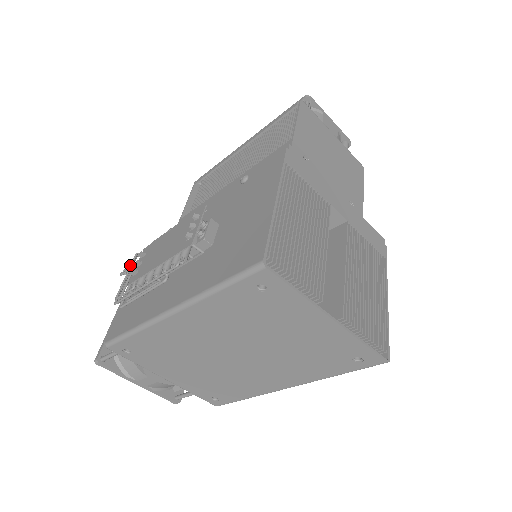
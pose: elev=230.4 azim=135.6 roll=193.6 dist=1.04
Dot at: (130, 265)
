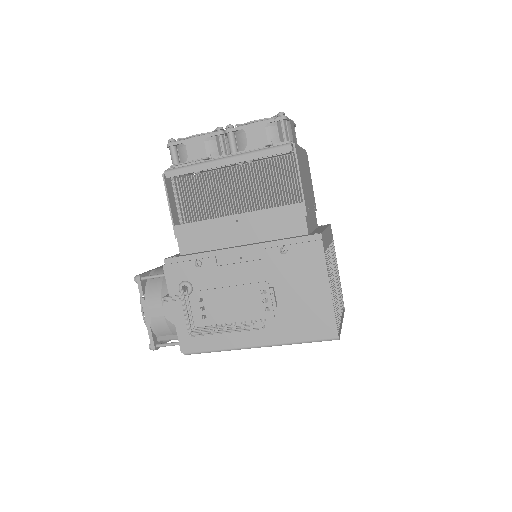
Dot at: (185, 304)
